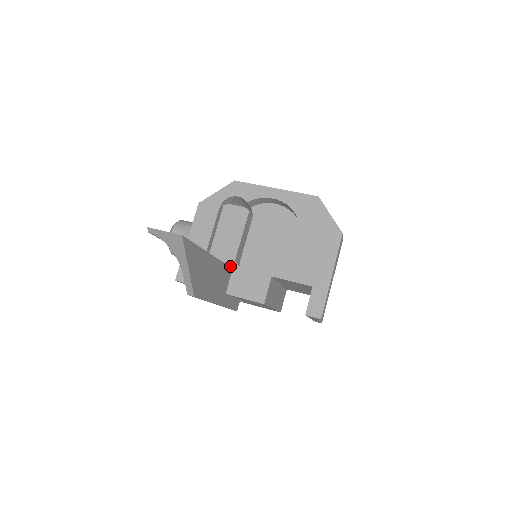
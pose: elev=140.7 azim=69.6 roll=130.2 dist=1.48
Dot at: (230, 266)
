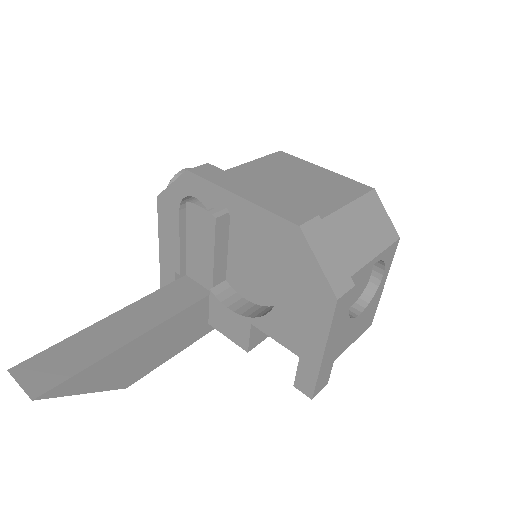
Dot at: (209, 289)
